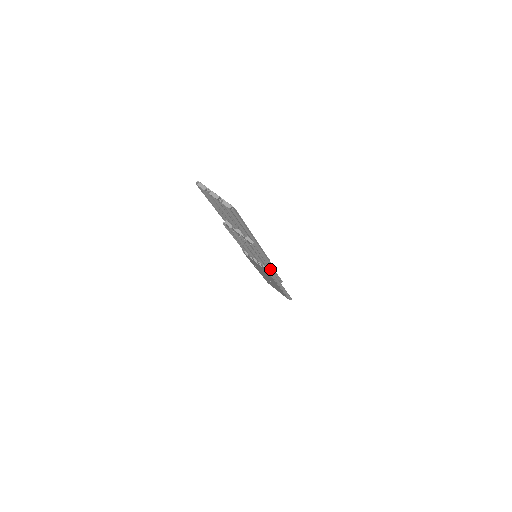
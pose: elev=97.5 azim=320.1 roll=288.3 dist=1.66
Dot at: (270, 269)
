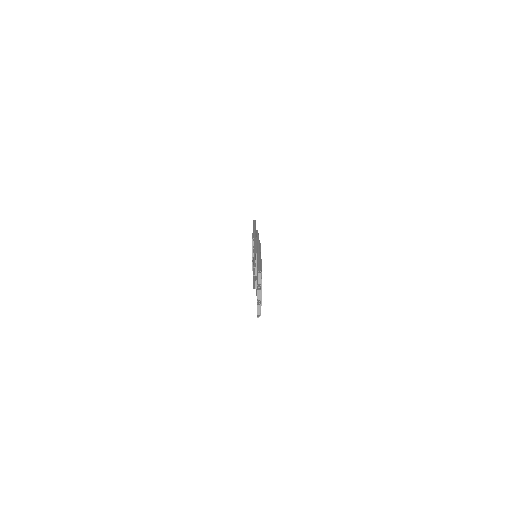
Dot at: occluded
